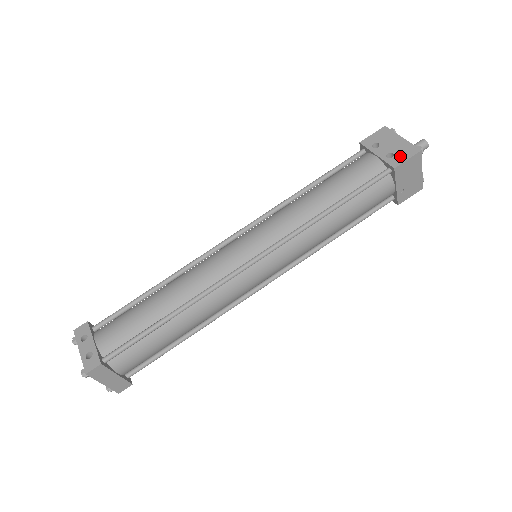
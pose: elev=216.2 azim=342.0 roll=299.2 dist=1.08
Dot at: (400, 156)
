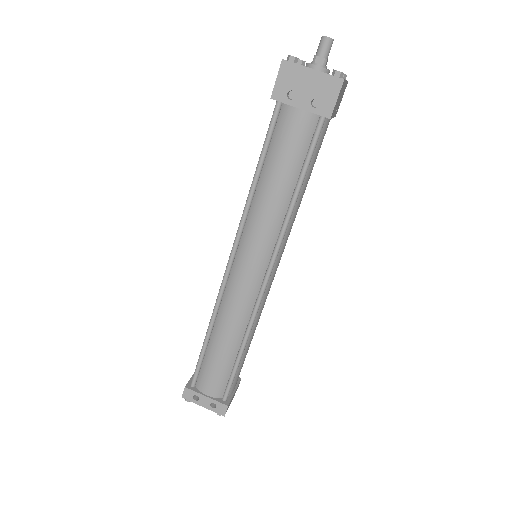
Dot at: (326, 99)
